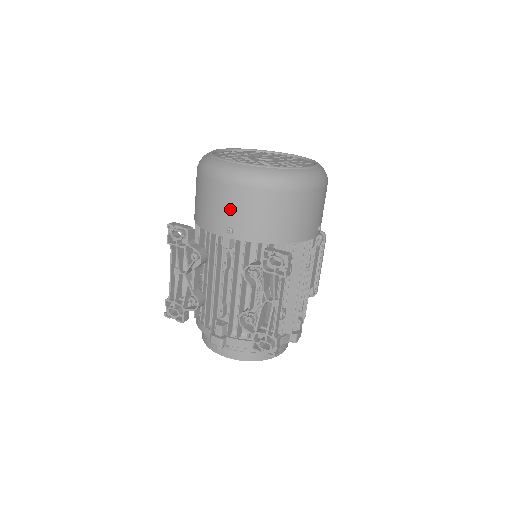
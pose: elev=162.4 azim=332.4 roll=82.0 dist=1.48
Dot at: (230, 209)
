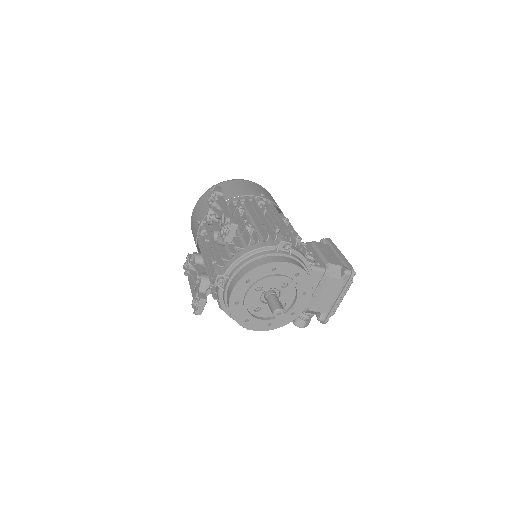
Dot at: (196, 217)
